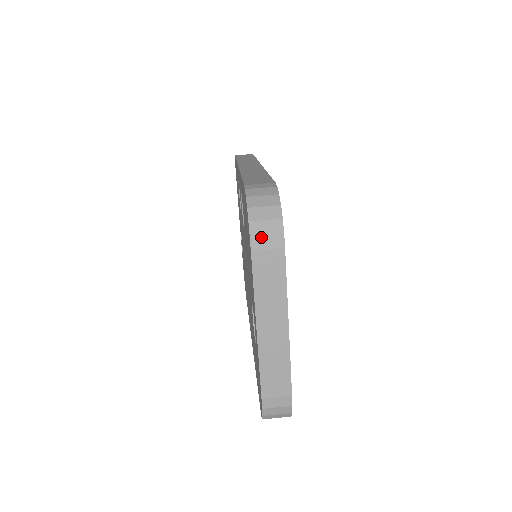
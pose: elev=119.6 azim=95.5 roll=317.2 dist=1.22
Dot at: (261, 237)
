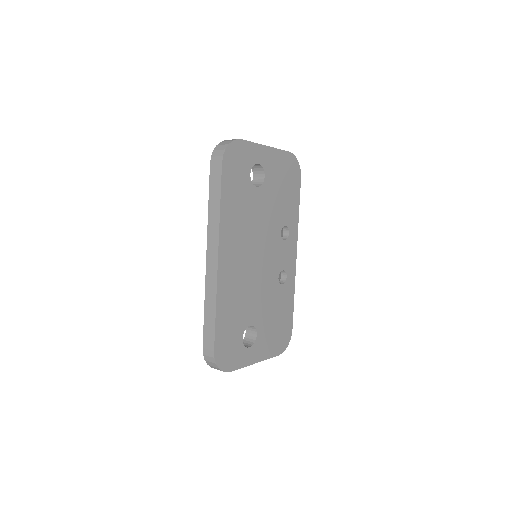
Dot at: occluded
